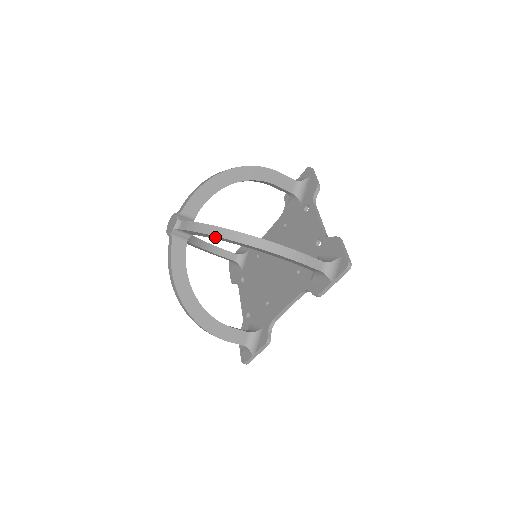
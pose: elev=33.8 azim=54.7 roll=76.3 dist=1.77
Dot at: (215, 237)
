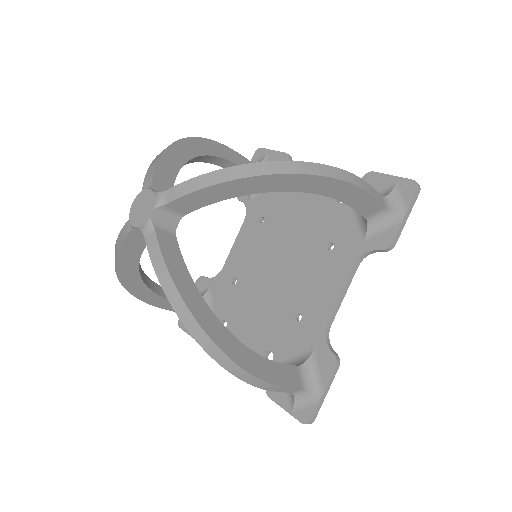
Dot at: (242, 185)
